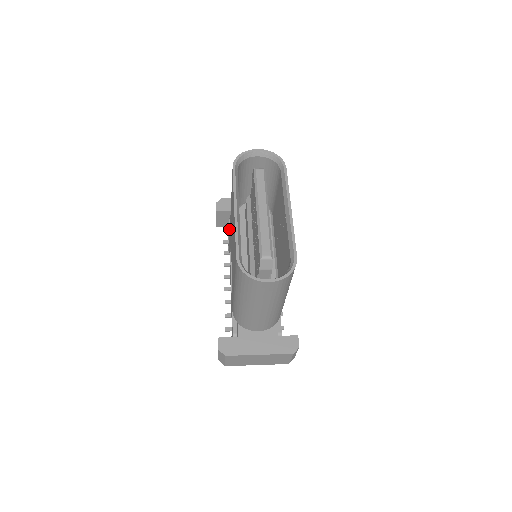
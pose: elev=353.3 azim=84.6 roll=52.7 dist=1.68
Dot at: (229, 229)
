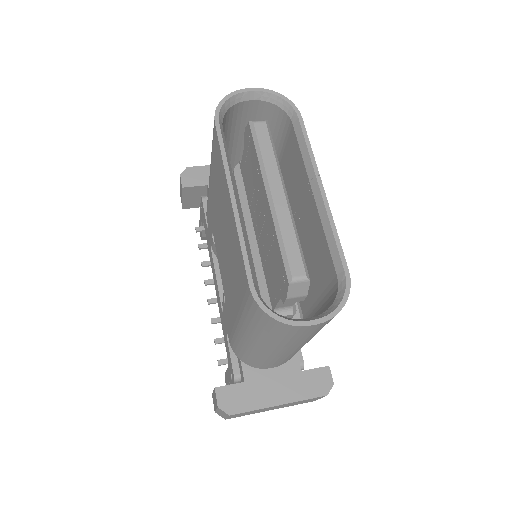
Dot at: (204, 213)
